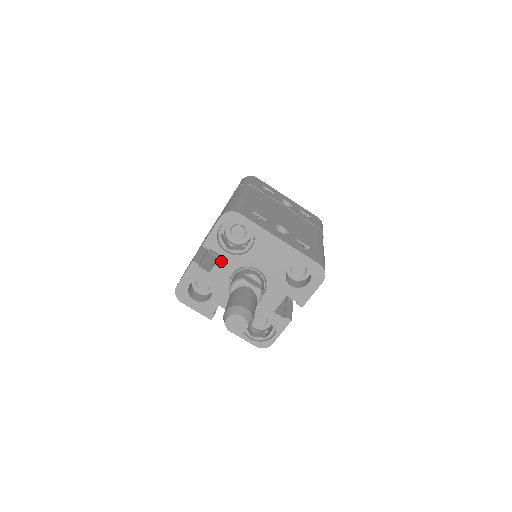
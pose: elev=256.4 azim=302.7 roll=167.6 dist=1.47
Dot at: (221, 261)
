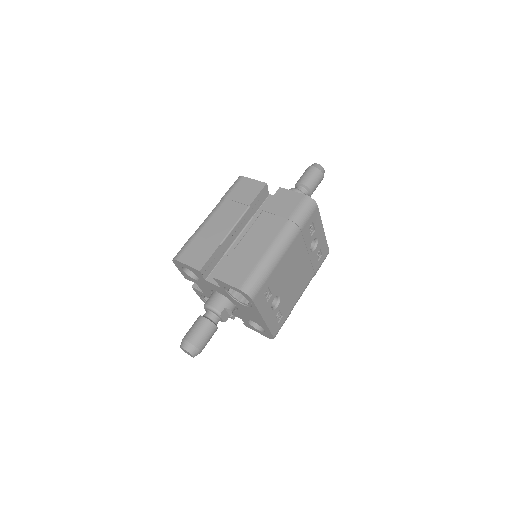
Dot at: (218, 287)
